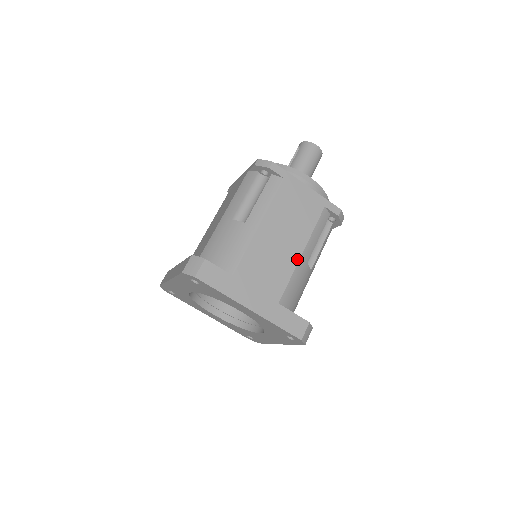
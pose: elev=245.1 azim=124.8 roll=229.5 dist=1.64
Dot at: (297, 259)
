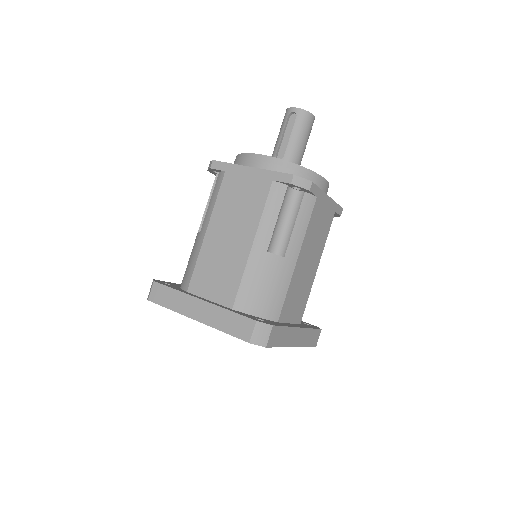
Dot at: (315, 274)
